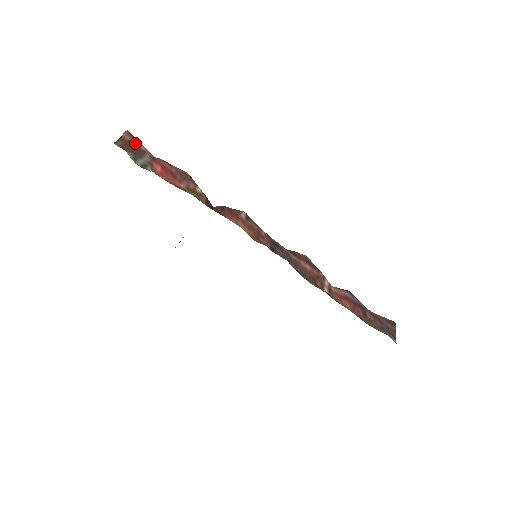
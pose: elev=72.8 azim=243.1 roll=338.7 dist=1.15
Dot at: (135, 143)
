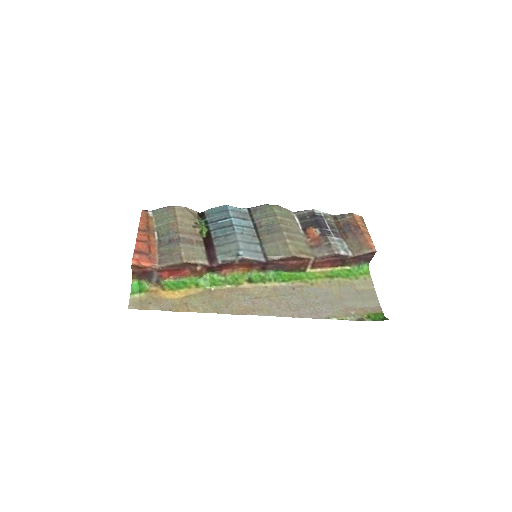
Dot at: (142, 270)
